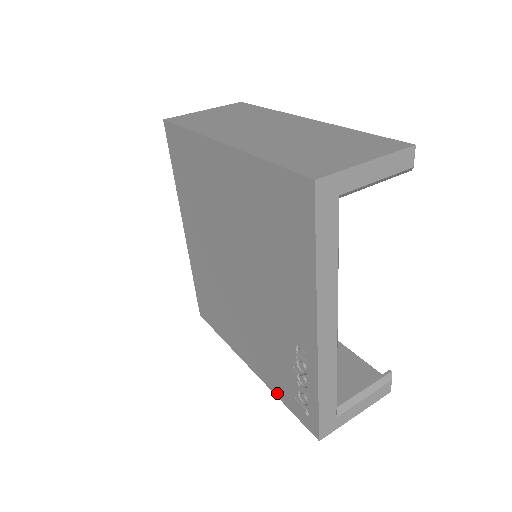
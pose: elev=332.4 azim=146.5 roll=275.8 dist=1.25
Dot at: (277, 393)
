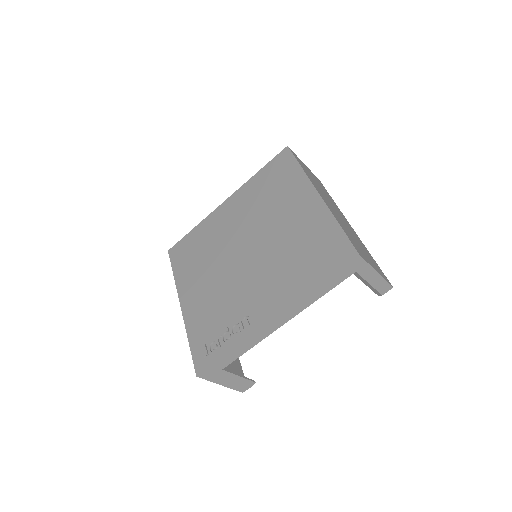
Dot at: (190, 333)
